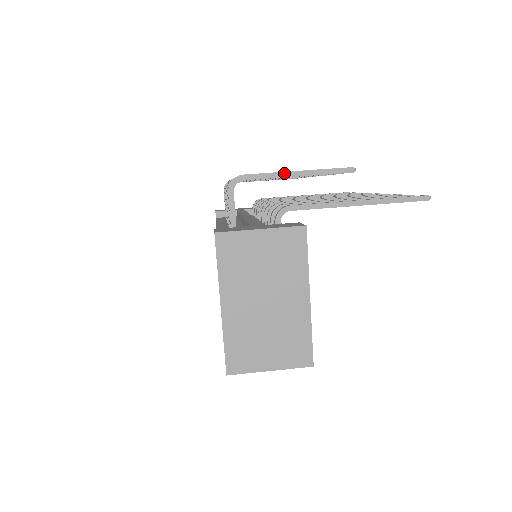
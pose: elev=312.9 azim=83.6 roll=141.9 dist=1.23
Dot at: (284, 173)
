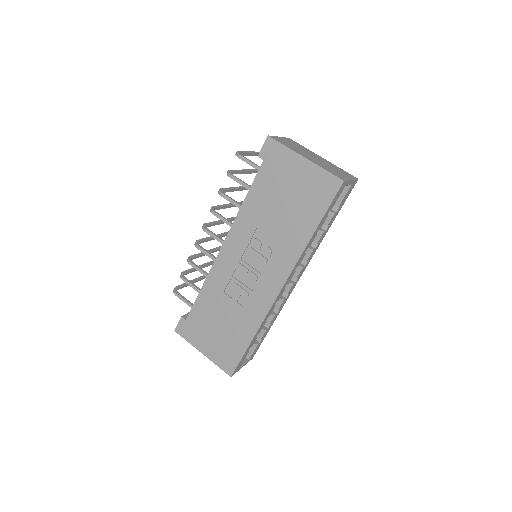
Dot at: (250, 152)
